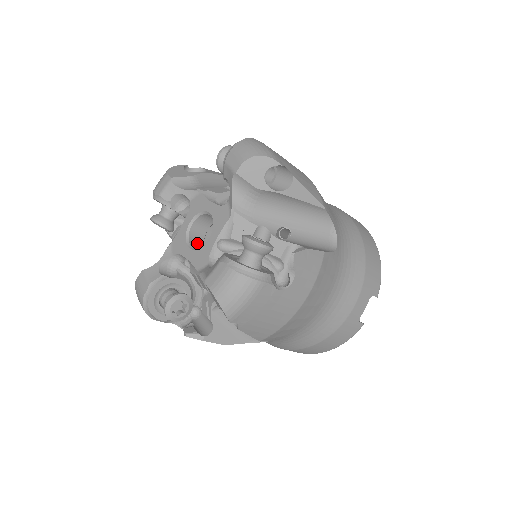
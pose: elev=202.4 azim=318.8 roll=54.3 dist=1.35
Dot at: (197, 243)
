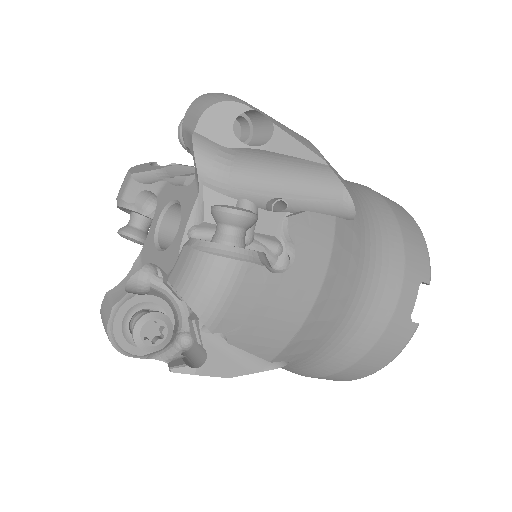
Dot at: occluded
